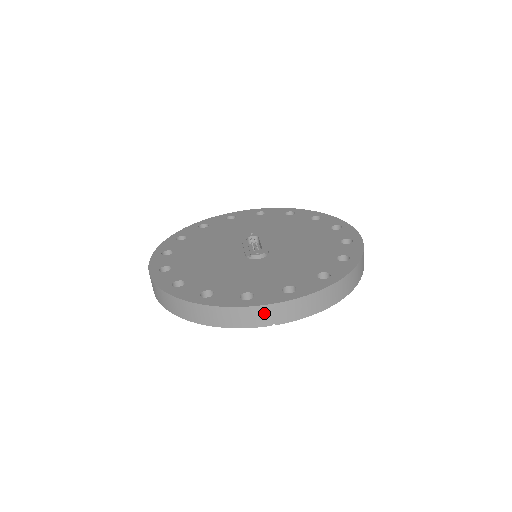
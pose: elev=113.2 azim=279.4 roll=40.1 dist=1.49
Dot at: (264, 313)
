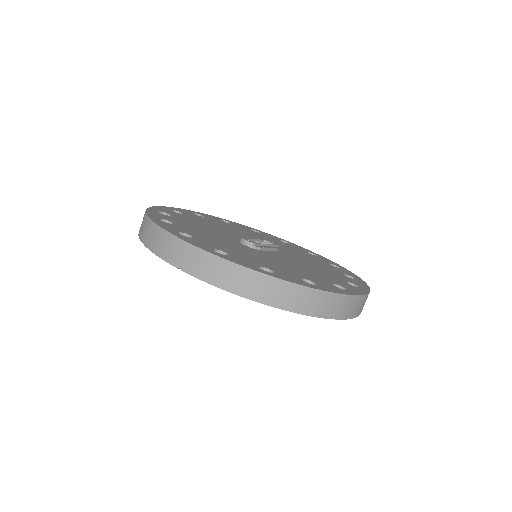
Dot at: (179, 249)
